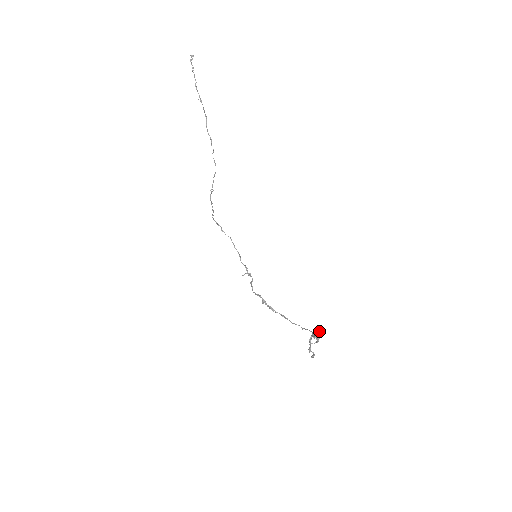
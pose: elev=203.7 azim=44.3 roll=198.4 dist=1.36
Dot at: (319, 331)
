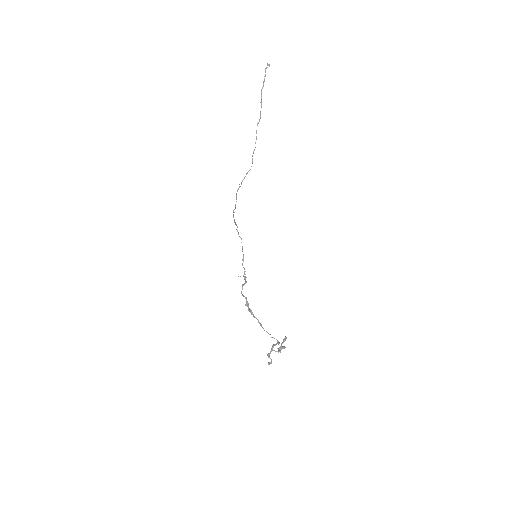
Dot at: (285, 340)
